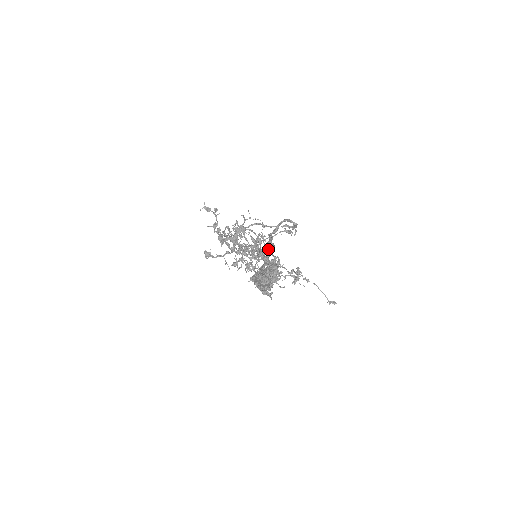
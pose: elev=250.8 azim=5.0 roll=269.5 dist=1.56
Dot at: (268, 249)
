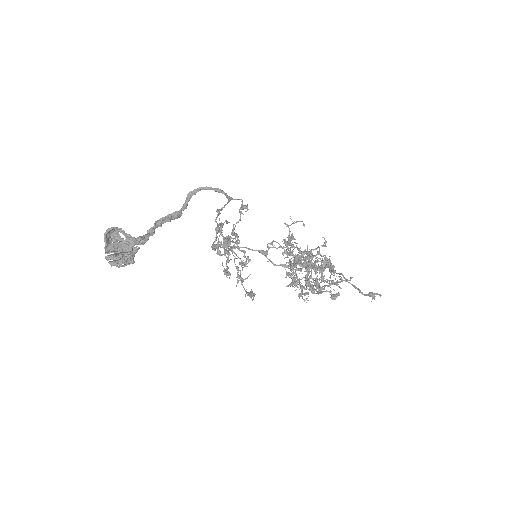
Dot at: (159, 223)
